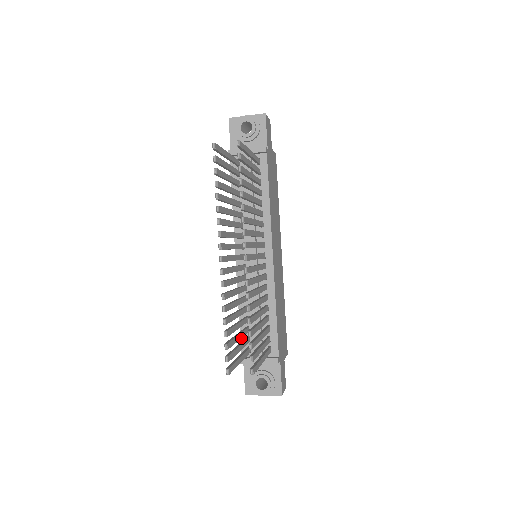
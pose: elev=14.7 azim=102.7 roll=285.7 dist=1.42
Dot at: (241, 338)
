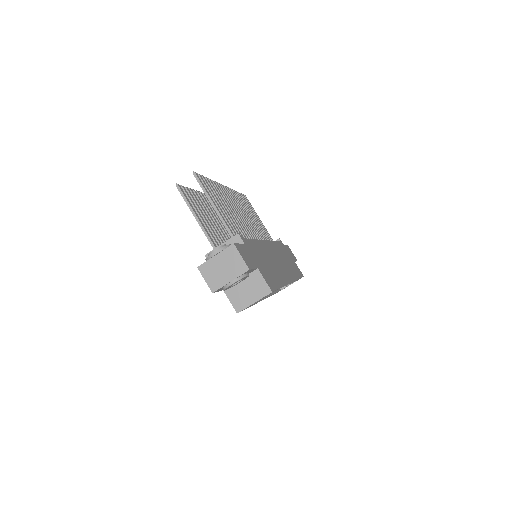
Dot at: occluded
